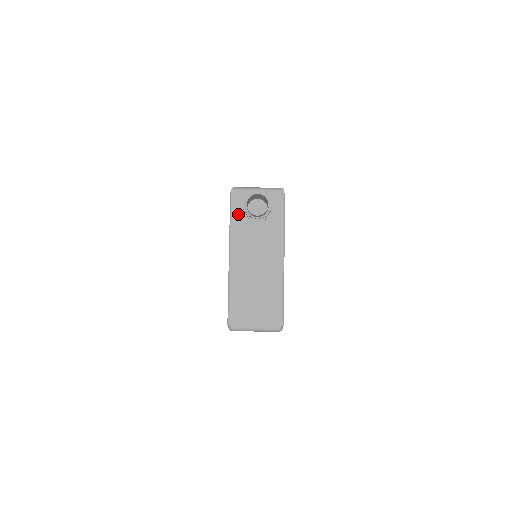
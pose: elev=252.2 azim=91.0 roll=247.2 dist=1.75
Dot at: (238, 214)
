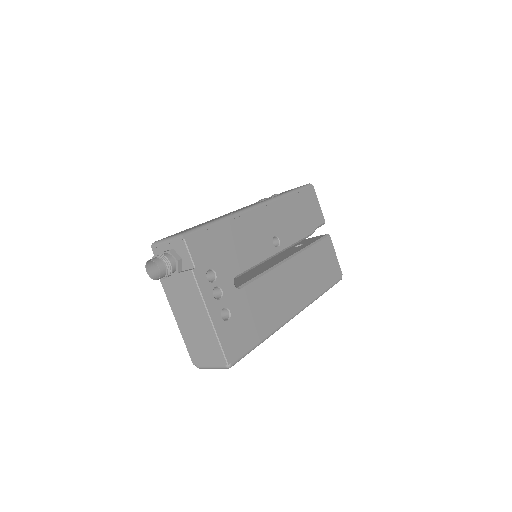
Dot at: occluded
